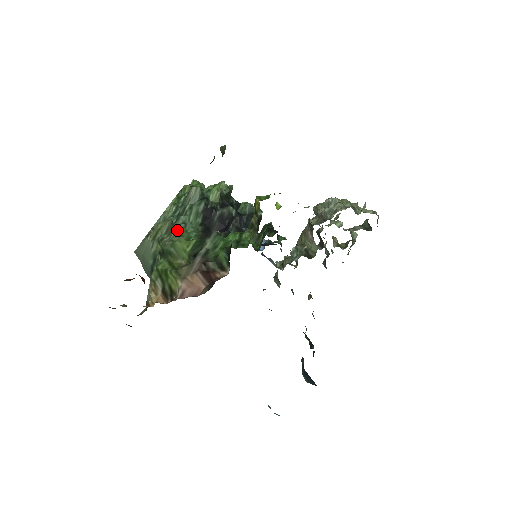
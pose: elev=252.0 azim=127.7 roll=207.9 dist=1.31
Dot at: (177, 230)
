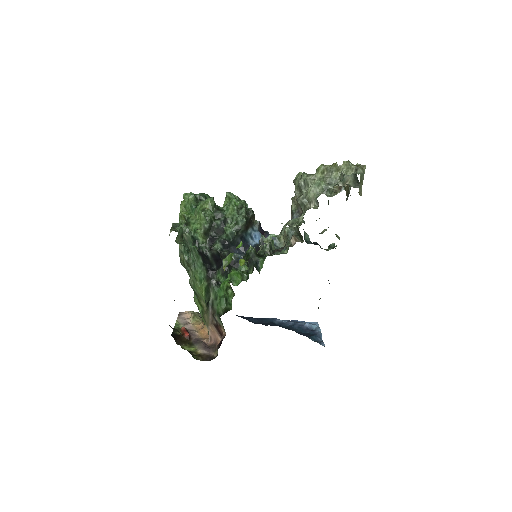
Dot at: (192, 271)
